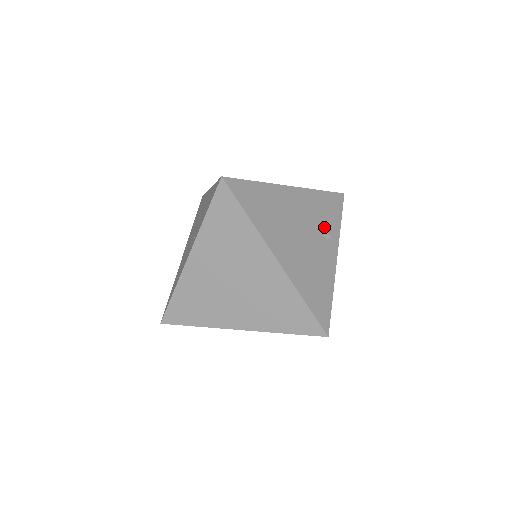
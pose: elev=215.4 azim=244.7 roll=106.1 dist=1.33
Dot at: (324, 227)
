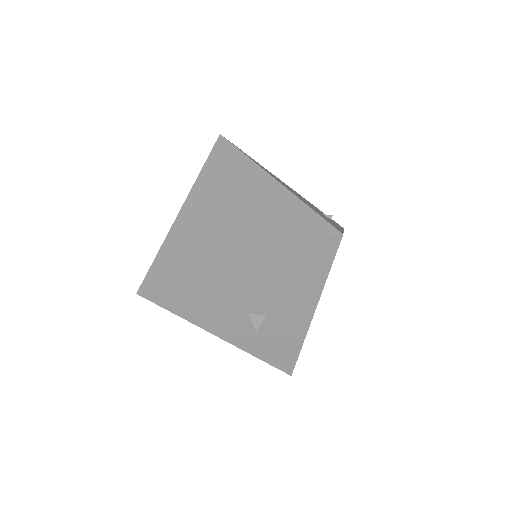
Dot at: occluded
